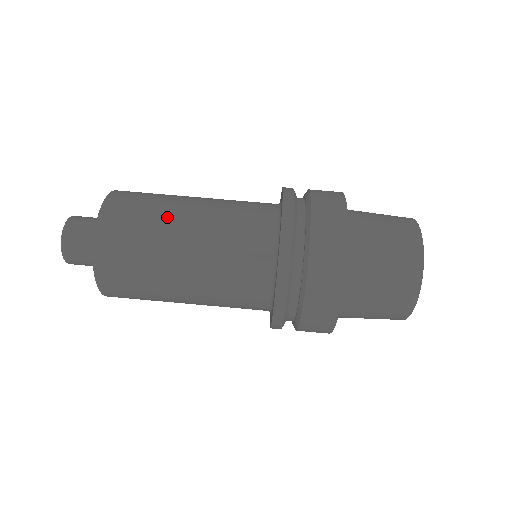
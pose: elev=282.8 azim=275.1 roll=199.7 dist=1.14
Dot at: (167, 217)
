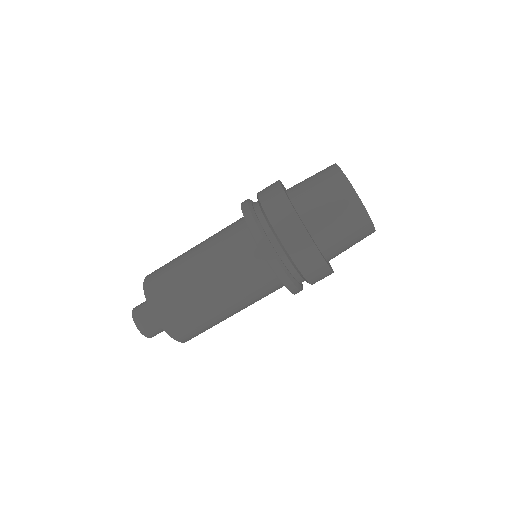
Dot at: (207, 311)
